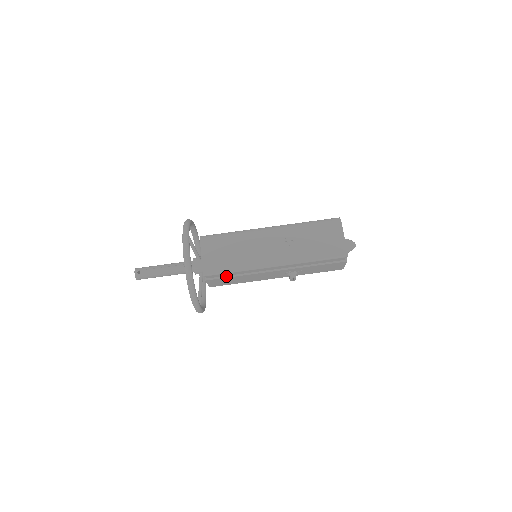
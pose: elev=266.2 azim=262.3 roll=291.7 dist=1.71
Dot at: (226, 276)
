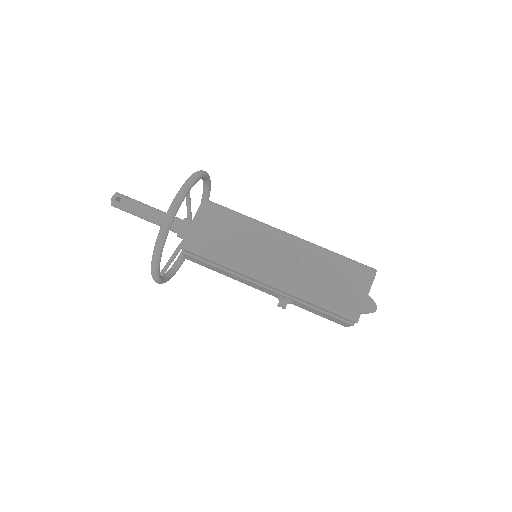
Dot at: (207, 261)
